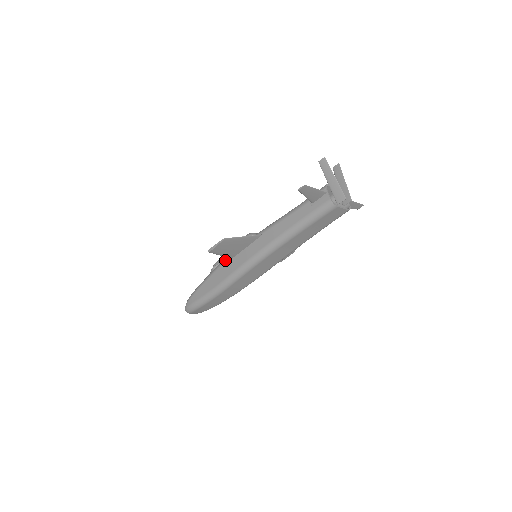
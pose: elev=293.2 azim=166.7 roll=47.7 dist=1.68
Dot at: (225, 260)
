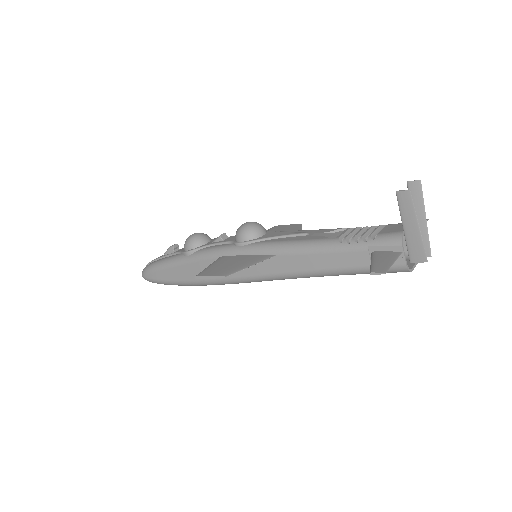
Dot at: (210, 257)
